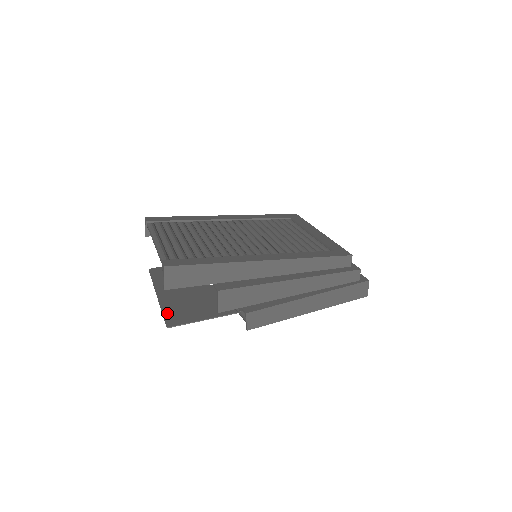
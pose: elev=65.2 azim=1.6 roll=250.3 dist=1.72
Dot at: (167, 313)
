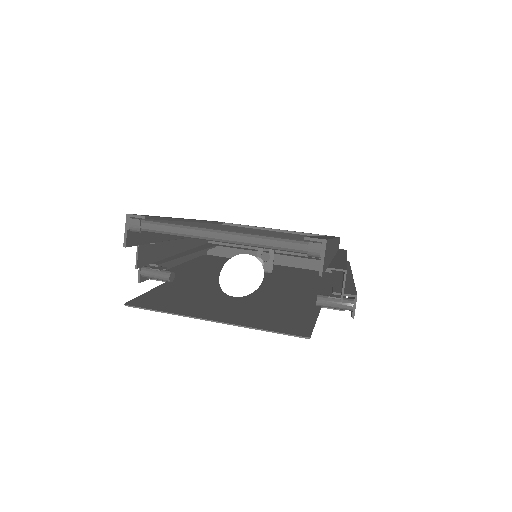
Dot at: (274, 328)
